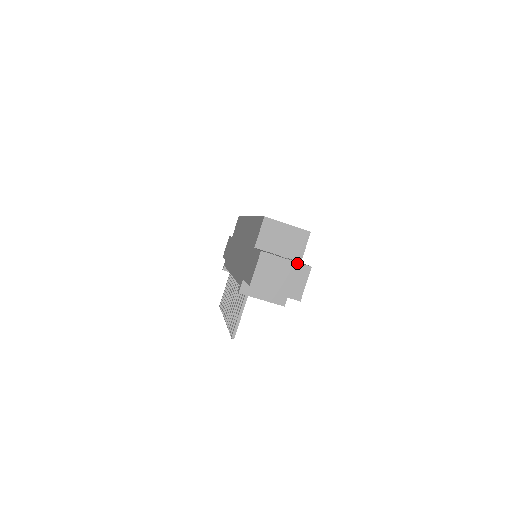
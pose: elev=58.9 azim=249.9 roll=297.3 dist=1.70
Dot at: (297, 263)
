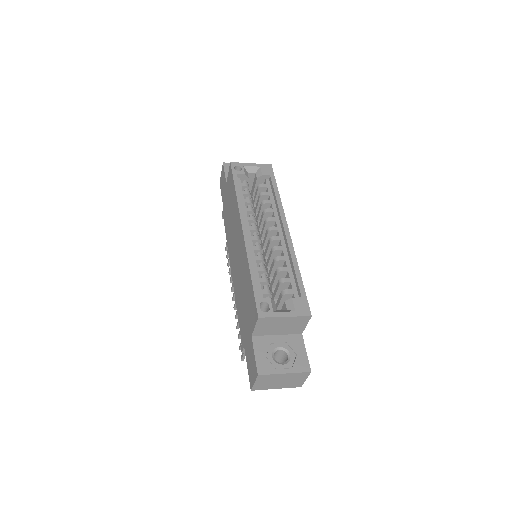
Dot at: (296, 373)
